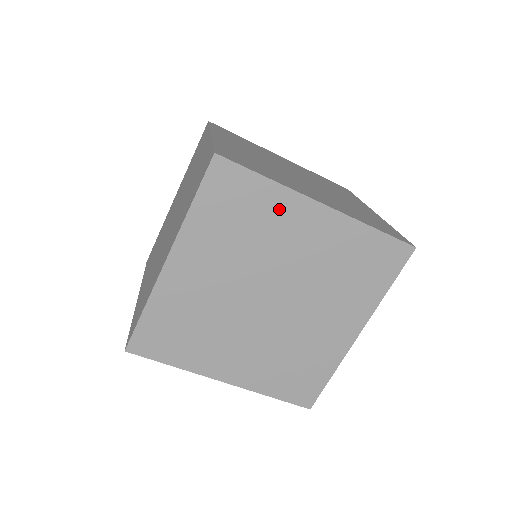
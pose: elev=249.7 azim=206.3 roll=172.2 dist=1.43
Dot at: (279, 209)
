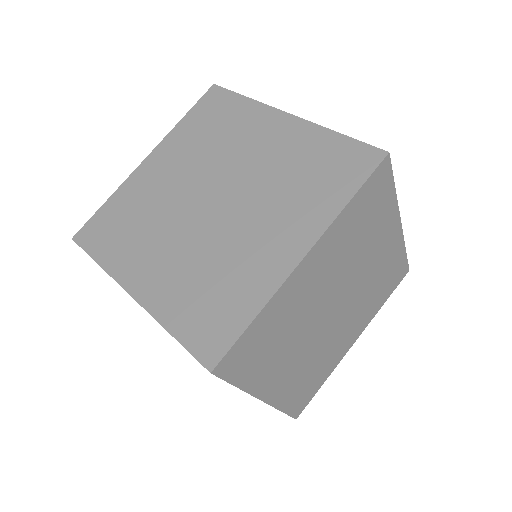
Dot at: (248, 119)
